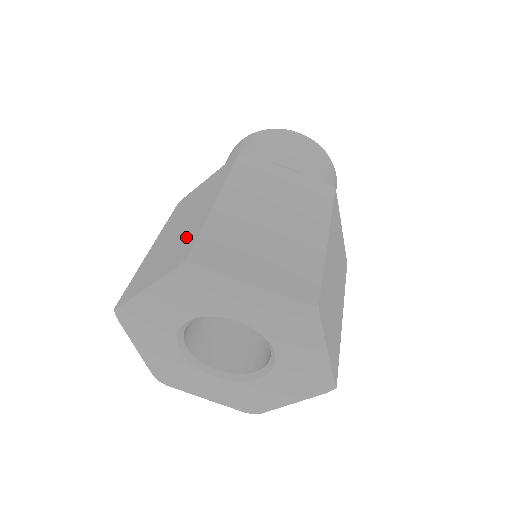
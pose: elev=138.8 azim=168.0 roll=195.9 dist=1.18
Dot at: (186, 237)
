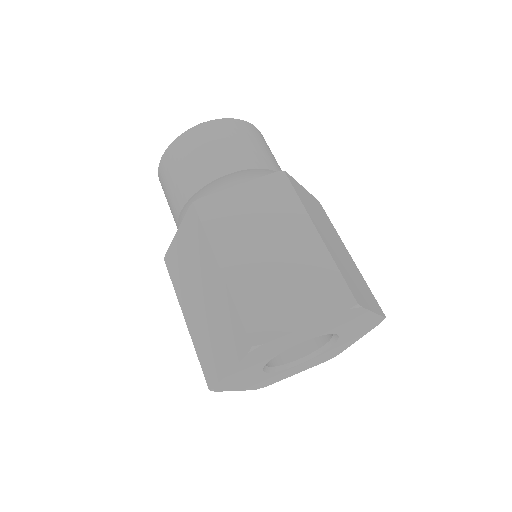
Dot at: (314, 273)
